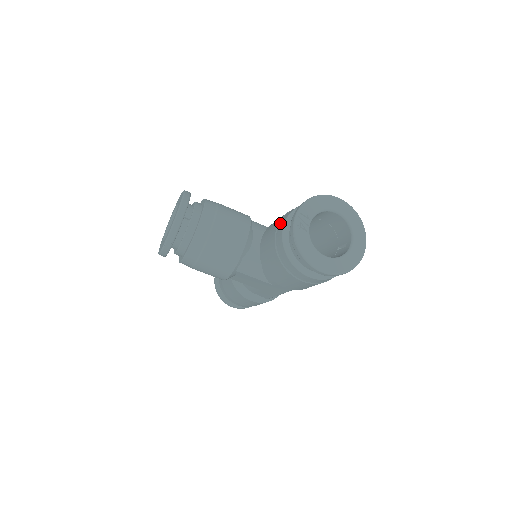
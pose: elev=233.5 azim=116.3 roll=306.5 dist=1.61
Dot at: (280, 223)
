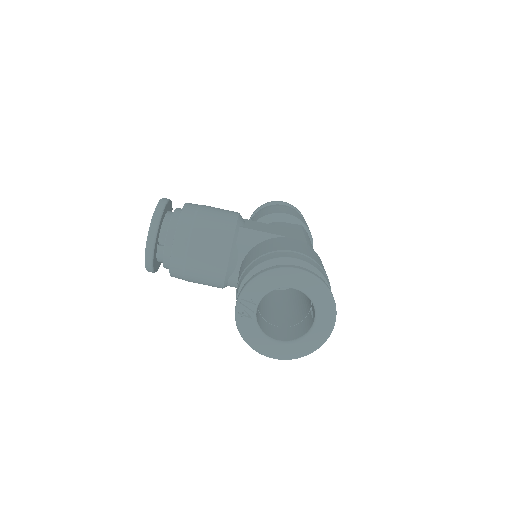
Dot at: (239, 281)
